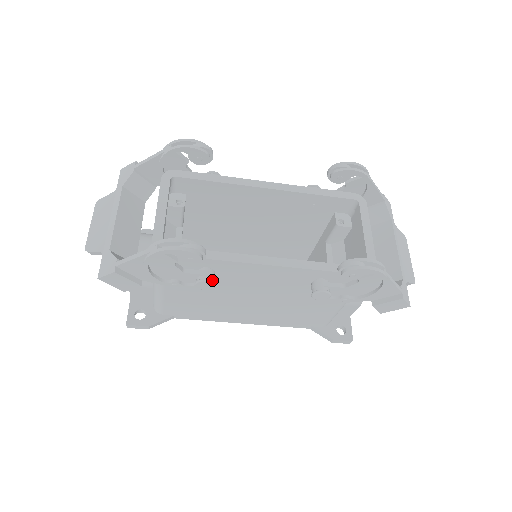
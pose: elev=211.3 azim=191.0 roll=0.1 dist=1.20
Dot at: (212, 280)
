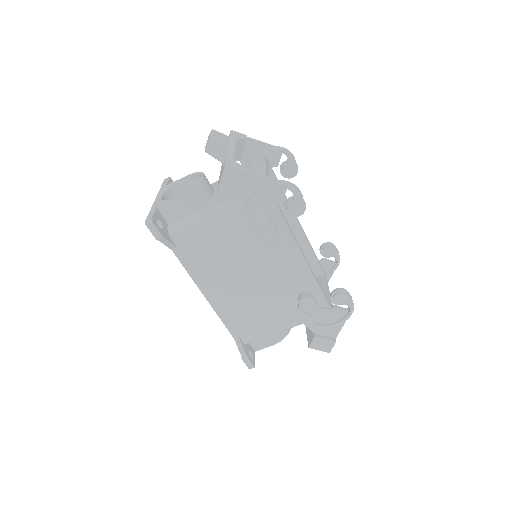
Dot at: occluded
